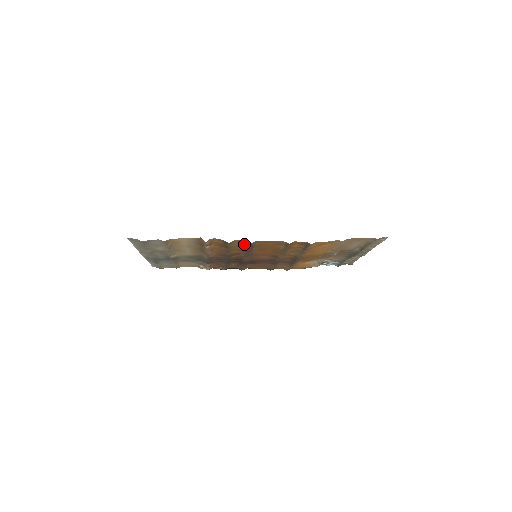
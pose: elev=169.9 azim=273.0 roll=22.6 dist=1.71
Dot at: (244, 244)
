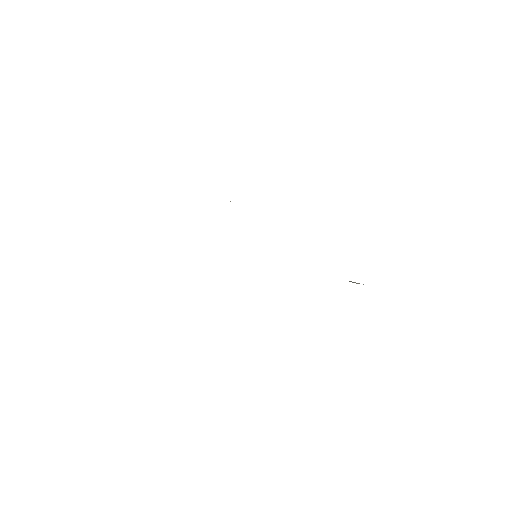
Dot at: occluded
